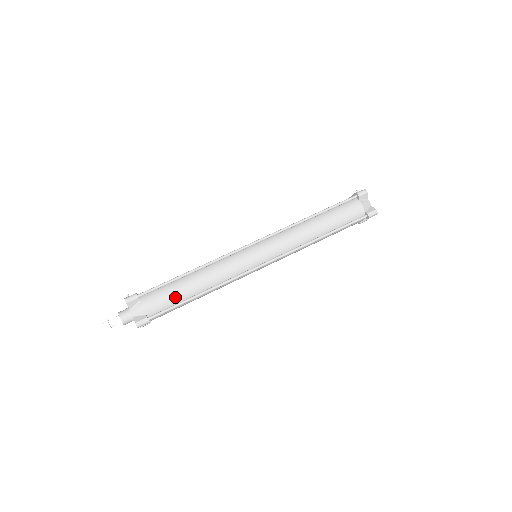
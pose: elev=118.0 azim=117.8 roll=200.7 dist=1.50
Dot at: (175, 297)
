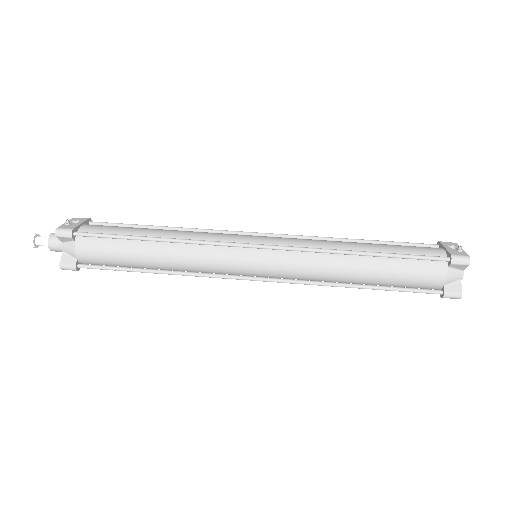
Dot at: (120, 259)
